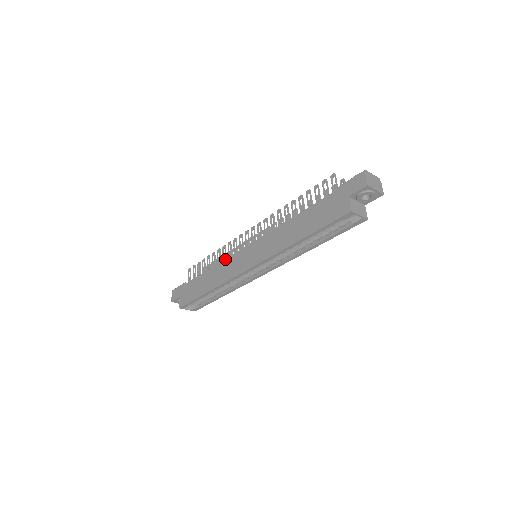
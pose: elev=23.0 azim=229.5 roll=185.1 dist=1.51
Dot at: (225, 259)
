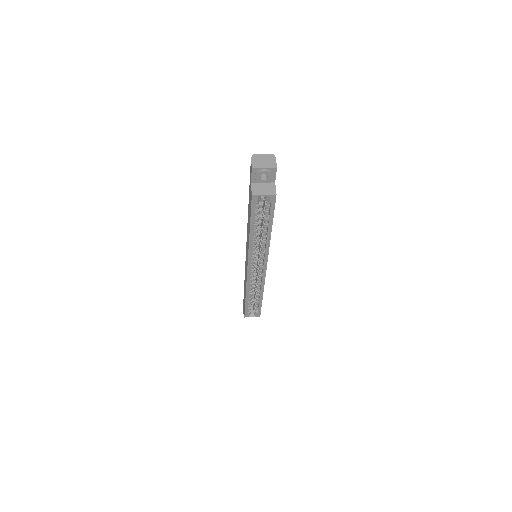
Dot at: occluded
